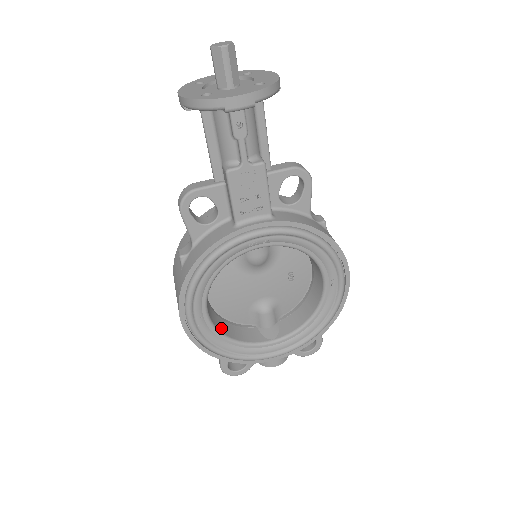
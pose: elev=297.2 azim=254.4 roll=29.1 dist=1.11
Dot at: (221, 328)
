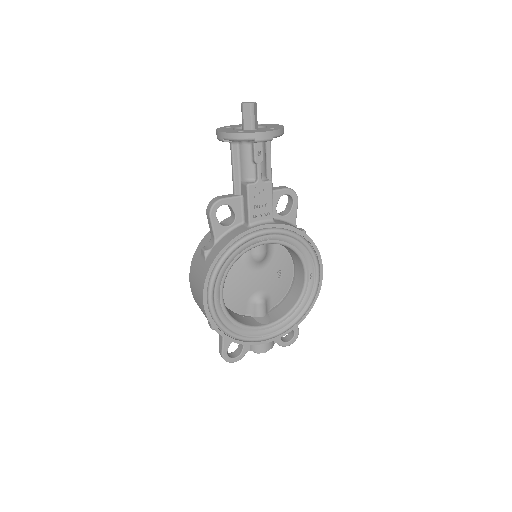
Dot at: (229, 312)
